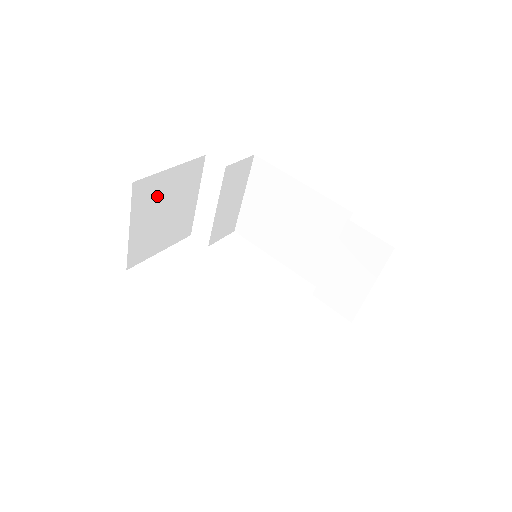
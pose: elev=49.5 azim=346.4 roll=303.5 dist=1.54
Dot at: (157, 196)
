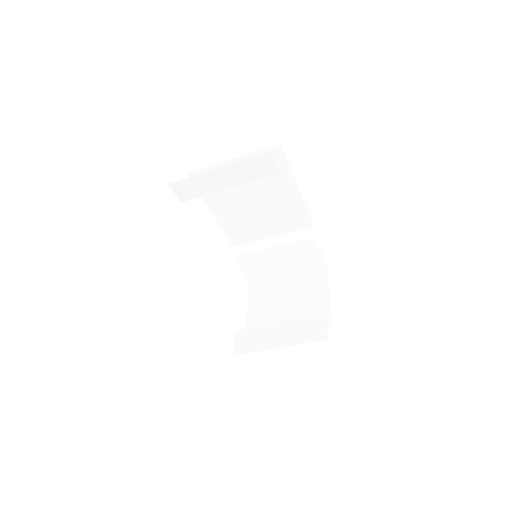
Dot at: occluded
